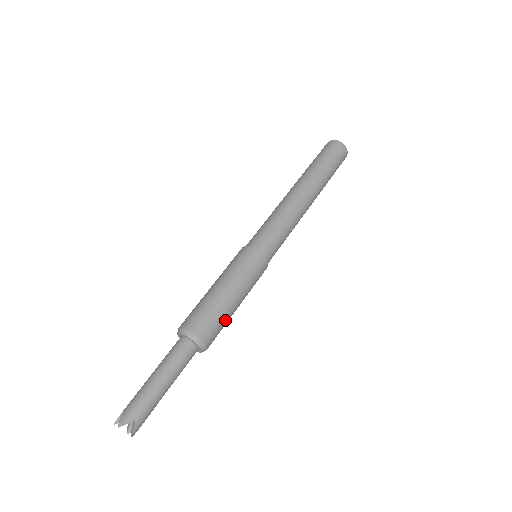
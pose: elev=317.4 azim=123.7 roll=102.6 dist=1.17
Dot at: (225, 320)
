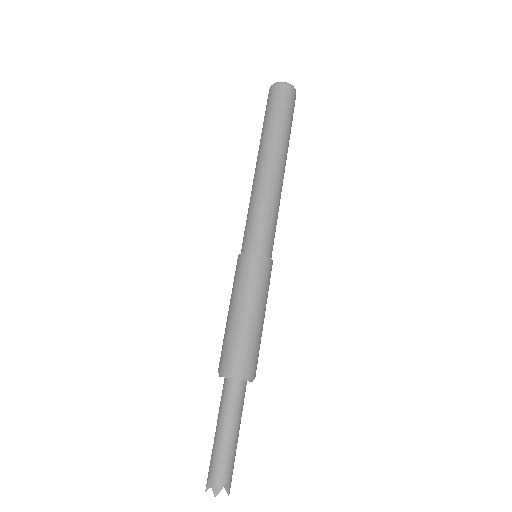
Dot at: (260, 341)
